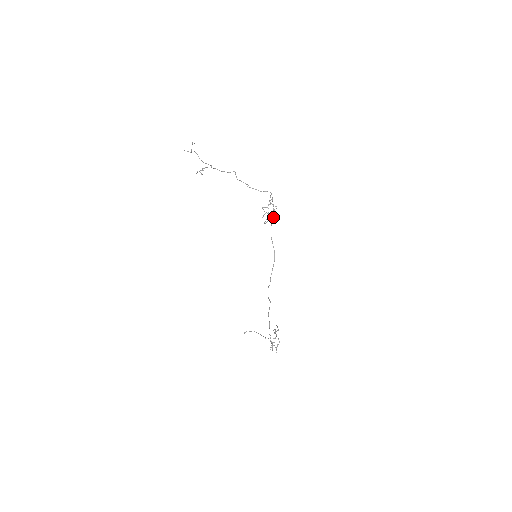
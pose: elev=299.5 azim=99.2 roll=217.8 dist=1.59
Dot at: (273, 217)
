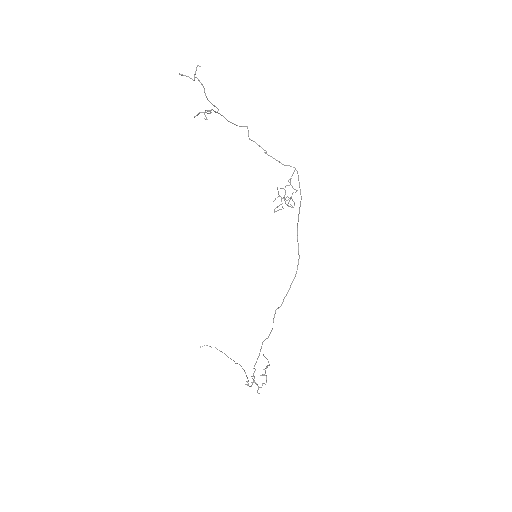
Dot at: (300, 206)
